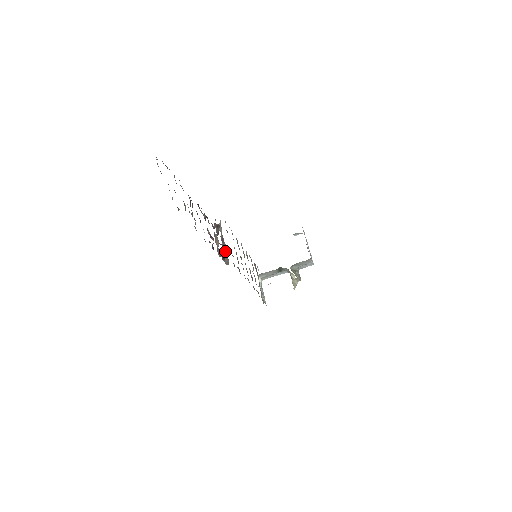
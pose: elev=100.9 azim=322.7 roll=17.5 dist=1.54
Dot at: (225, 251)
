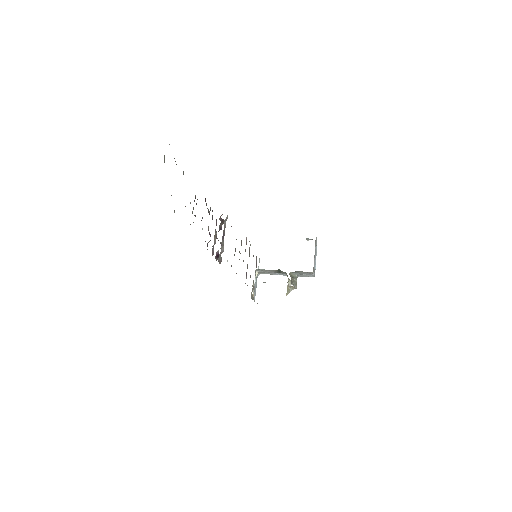
Dot at: (222, 248)
